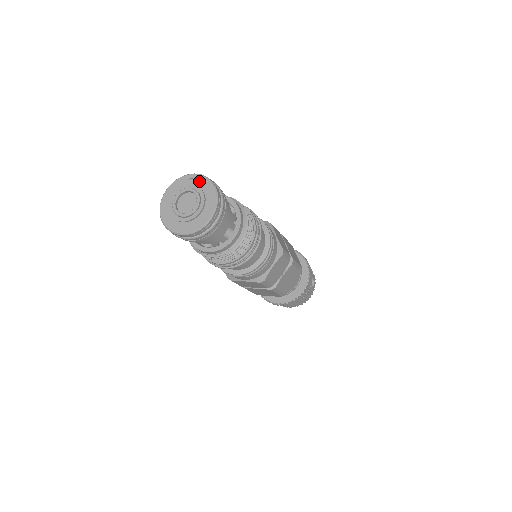
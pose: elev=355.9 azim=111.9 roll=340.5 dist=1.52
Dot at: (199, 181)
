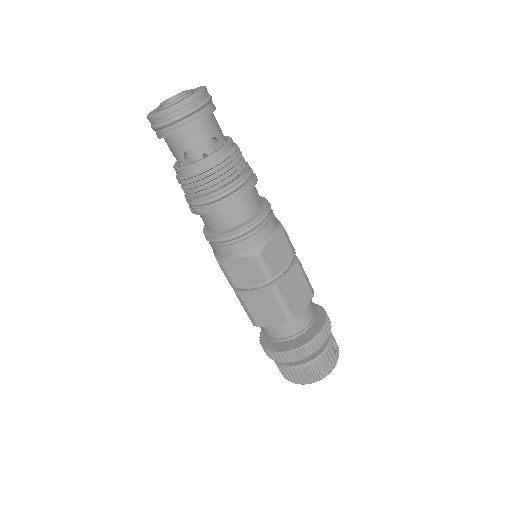
Dot at: occluded
